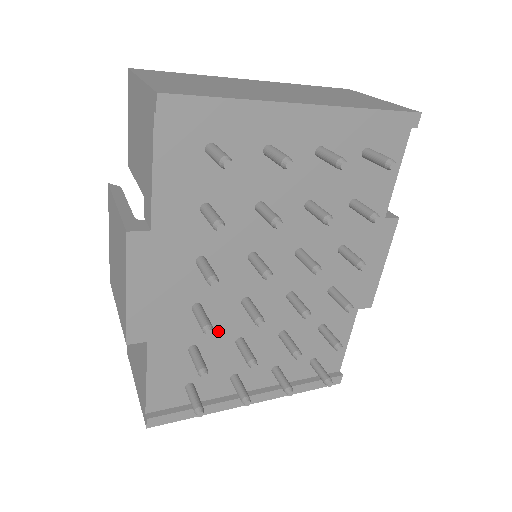
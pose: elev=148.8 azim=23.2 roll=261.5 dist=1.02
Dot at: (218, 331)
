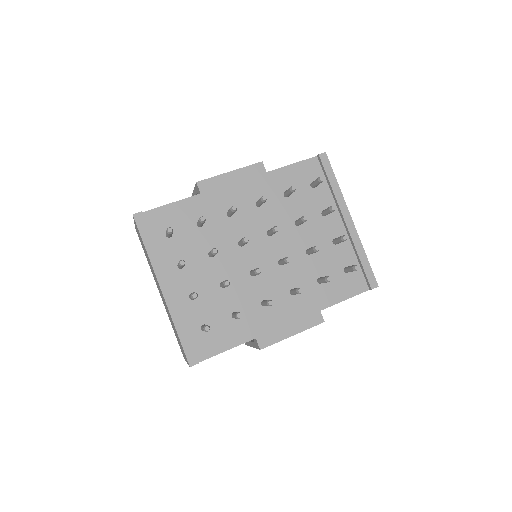
Dot at: (216, 235)
